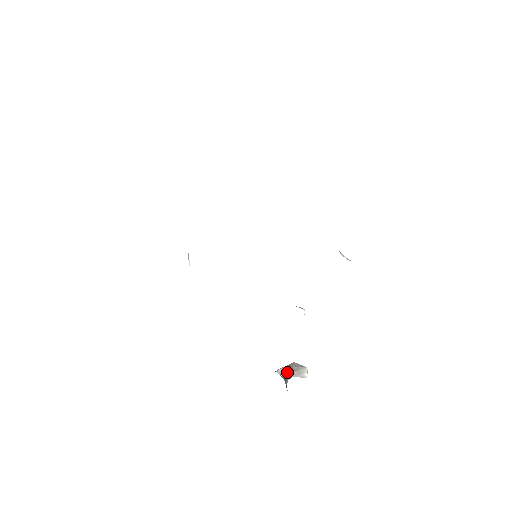
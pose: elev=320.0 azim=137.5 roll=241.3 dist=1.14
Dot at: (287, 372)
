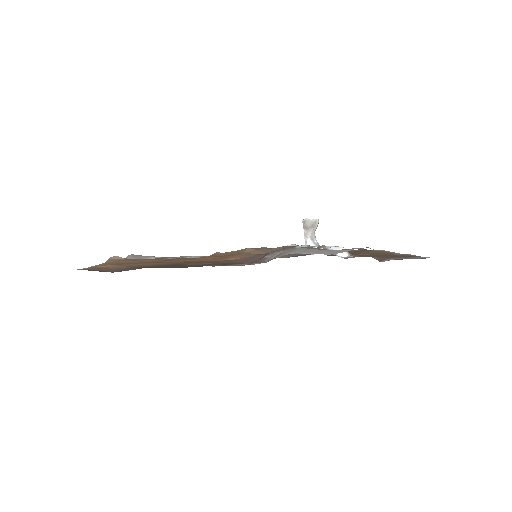
Dot at: (311, 237)
